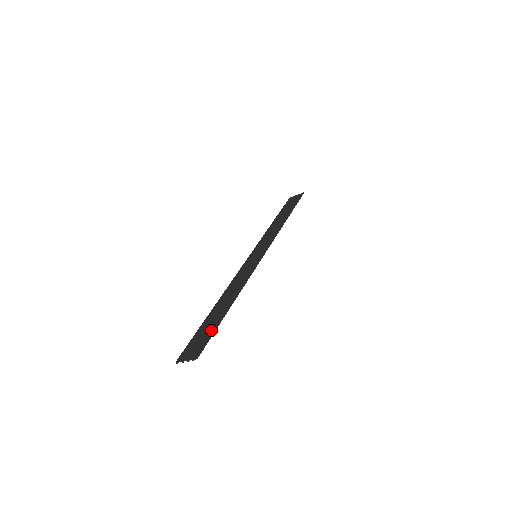
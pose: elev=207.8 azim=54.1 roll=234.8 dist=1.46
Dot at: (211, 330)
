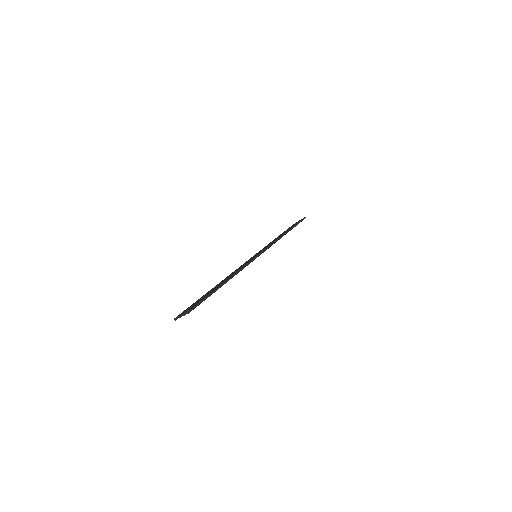
Dot at: (207, 295)
